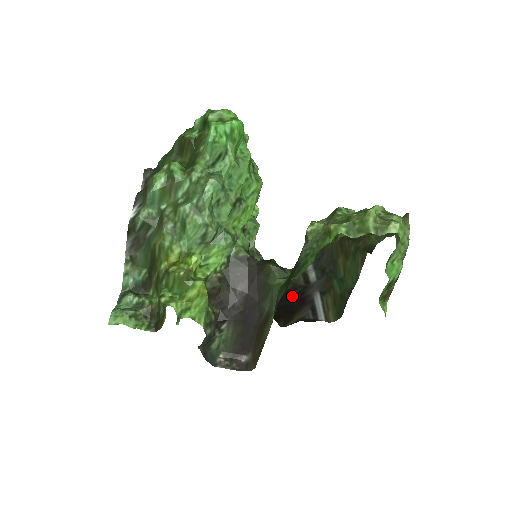
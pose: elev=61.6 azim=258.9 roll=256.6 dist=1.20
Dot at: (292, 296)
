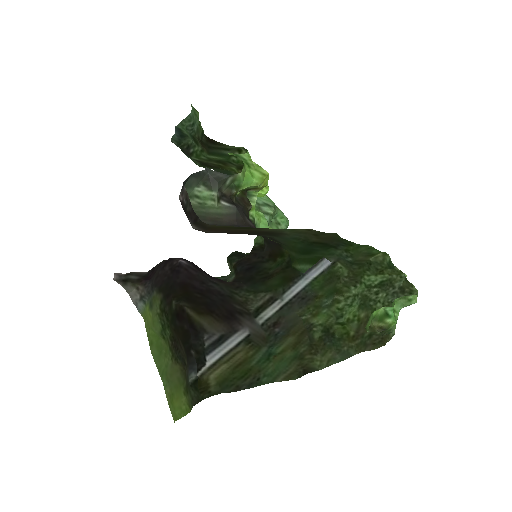
Dot at: (230, 304)
